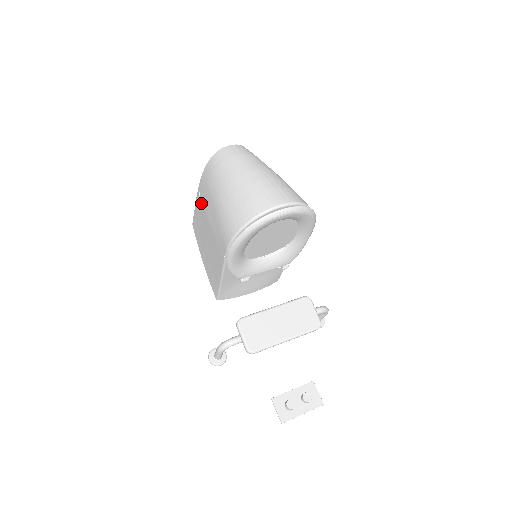
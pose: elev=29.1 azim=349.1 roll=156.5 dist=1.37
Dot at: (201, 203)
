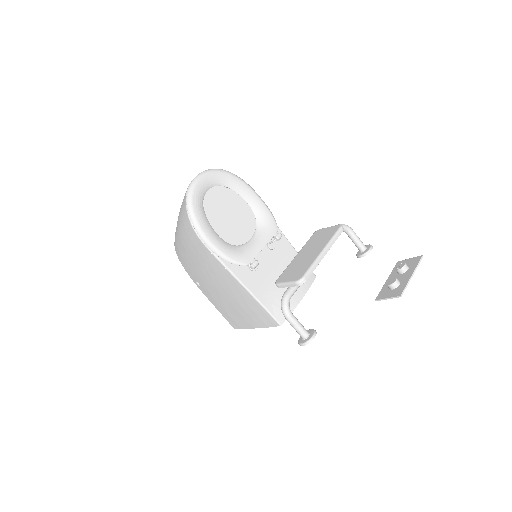
Dot at: (201, 284)
